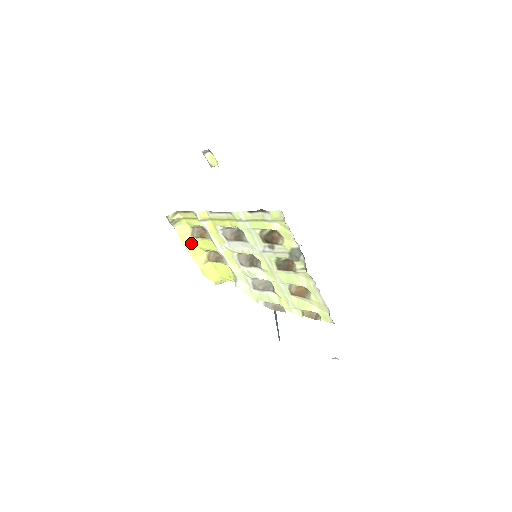
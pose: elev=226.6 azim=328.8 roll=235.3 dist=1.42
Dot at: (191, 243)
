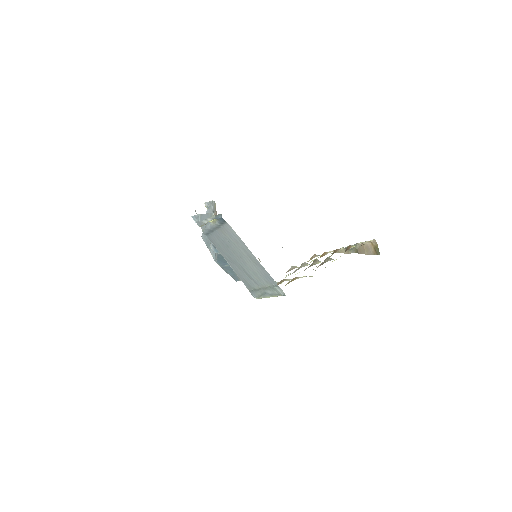
Dot at: occluded
